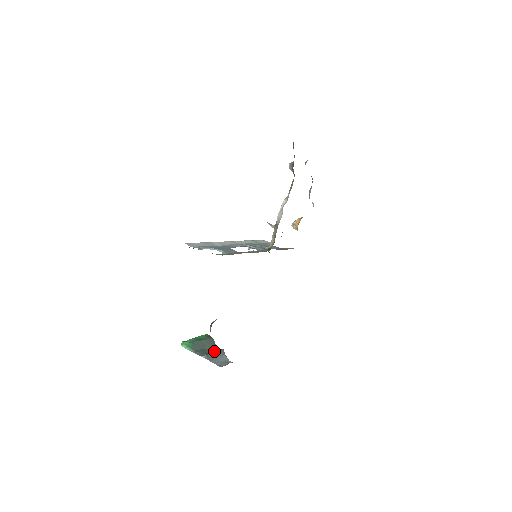
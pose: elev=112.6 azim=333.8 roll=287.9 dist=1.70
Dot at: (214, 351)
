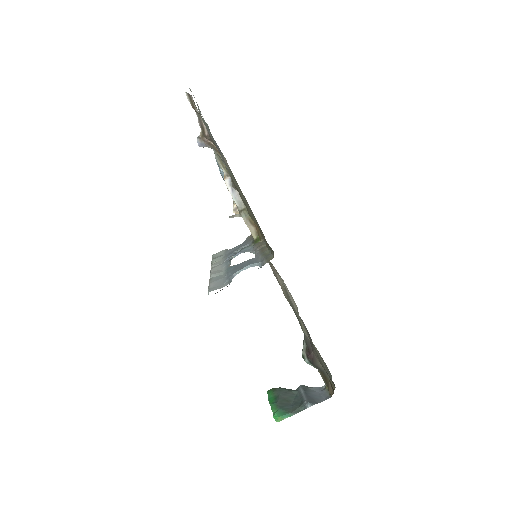
Dot at: (301, 394)
